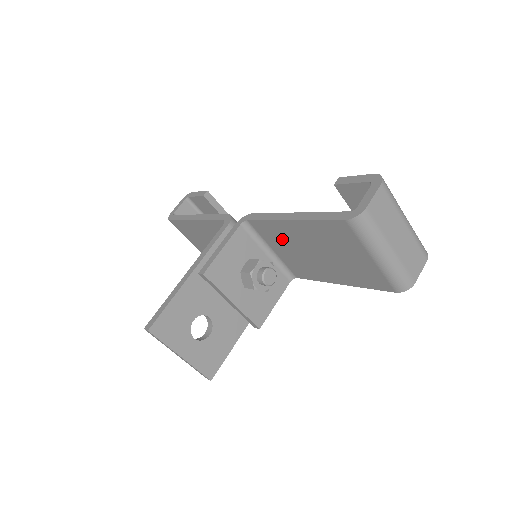
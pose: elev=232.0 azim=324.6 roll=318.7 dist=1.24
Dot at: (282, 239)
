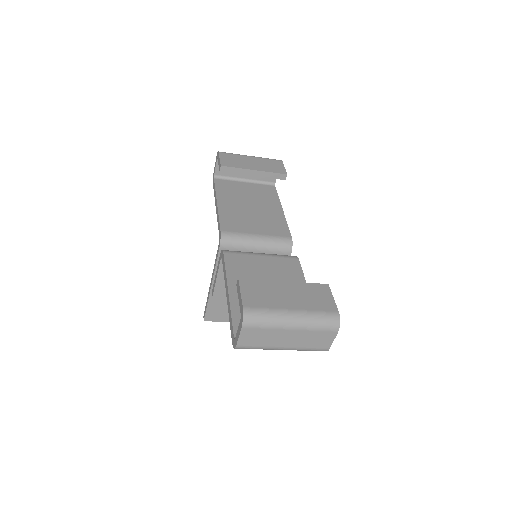
Dot at: occluded
